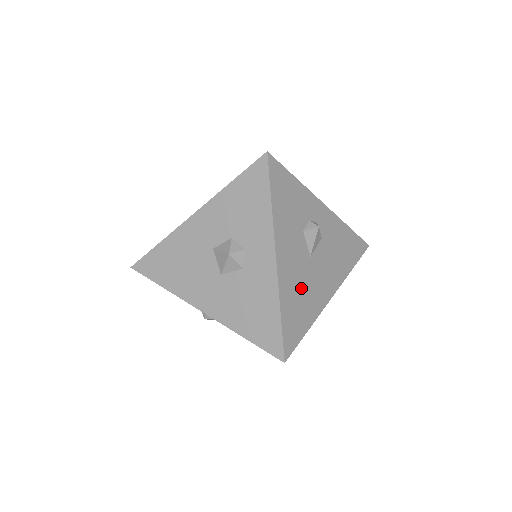
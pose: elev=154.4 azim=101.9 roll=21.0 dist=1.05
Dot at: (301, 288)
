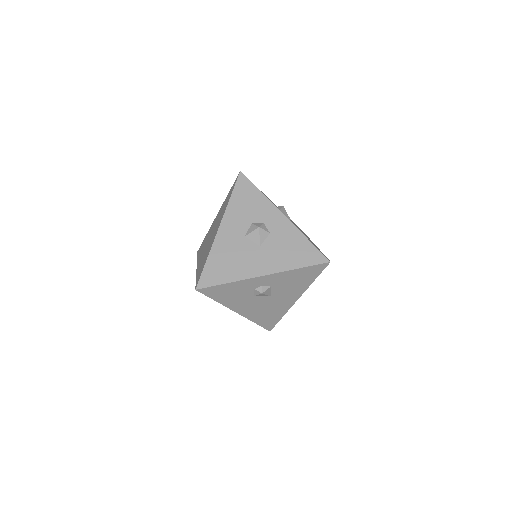
Dot at: occluded
